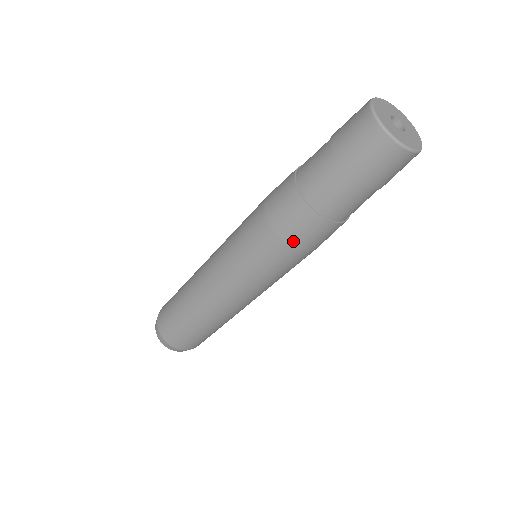
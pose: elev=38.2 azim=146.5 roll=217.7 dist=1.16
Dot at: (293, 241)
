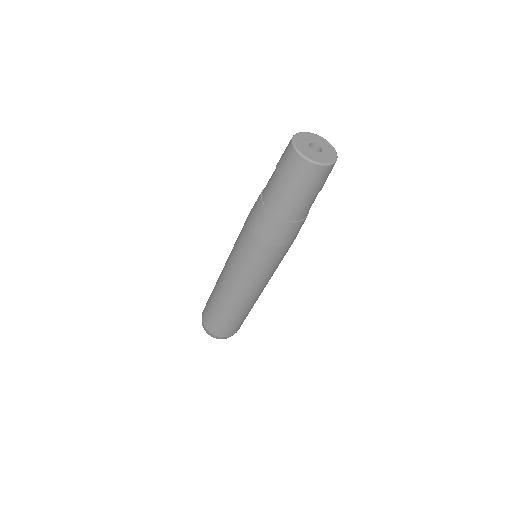
Dot at: (252, 225)
